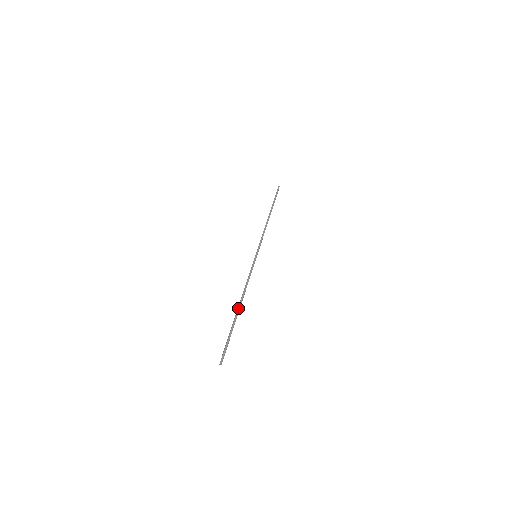
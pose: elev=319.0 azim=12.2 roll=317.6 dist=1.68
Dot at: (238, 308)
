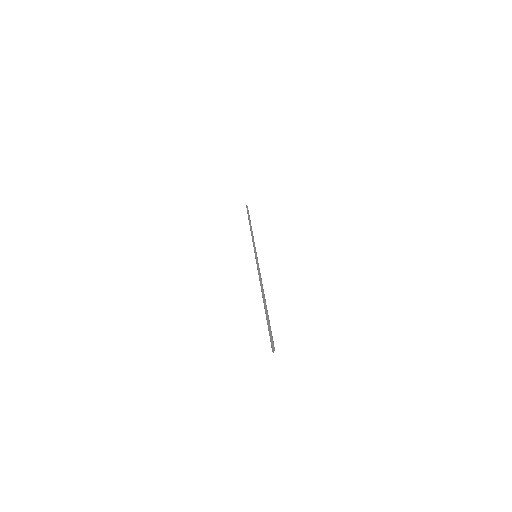
Dot at: (263, 298)
